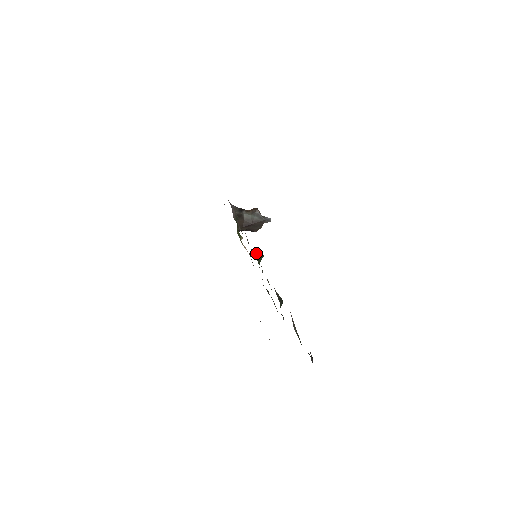
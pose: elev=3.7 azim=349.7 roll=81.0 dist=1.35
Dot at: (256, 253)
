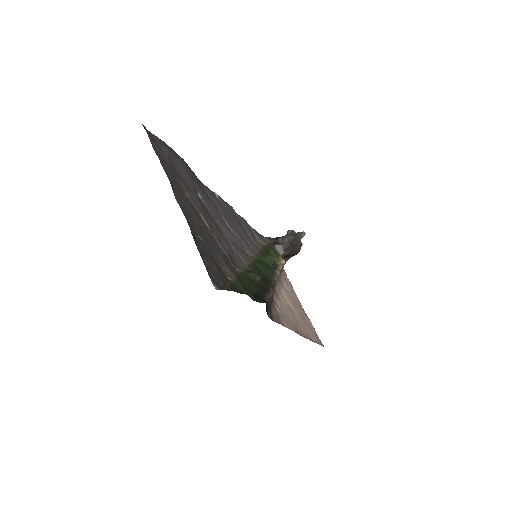
Dot at: (250, 252)
